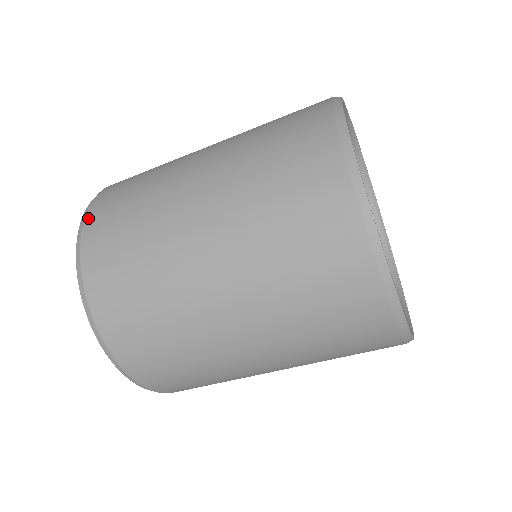
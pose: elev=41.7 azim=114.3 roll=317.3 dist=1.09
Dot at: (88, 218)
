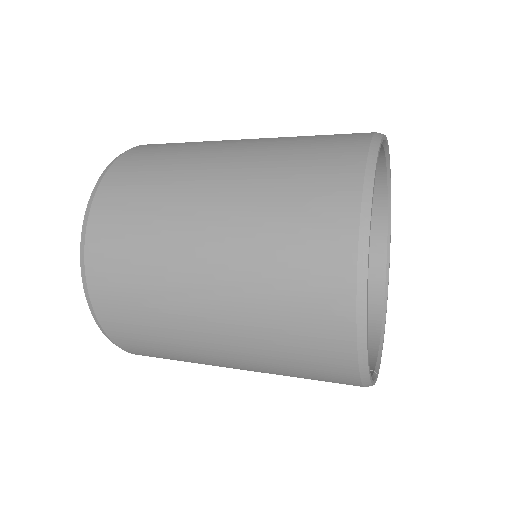
Dot at: (112, 169)
